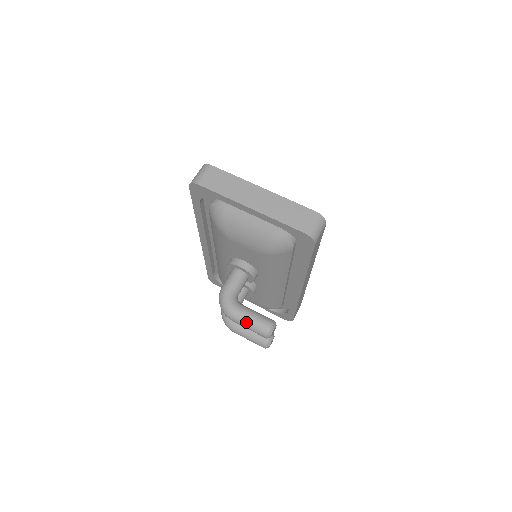
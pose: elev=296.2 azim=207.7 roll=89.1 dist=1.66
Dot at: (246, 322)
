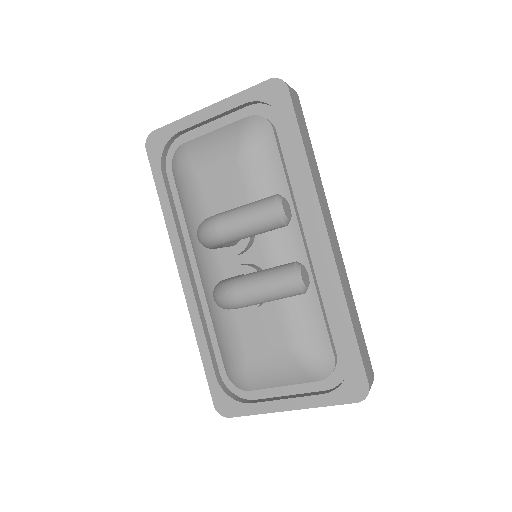
Dot at: (238, 210)
